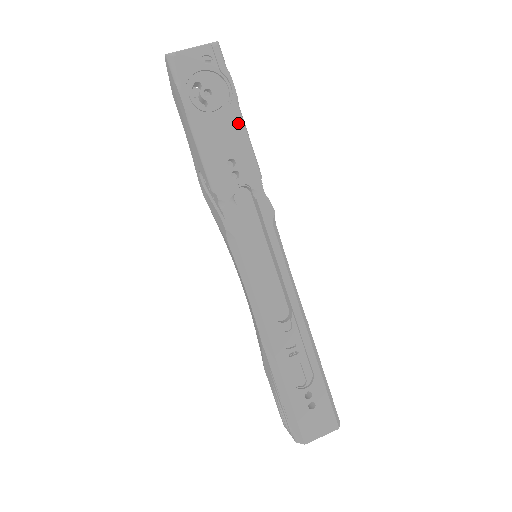
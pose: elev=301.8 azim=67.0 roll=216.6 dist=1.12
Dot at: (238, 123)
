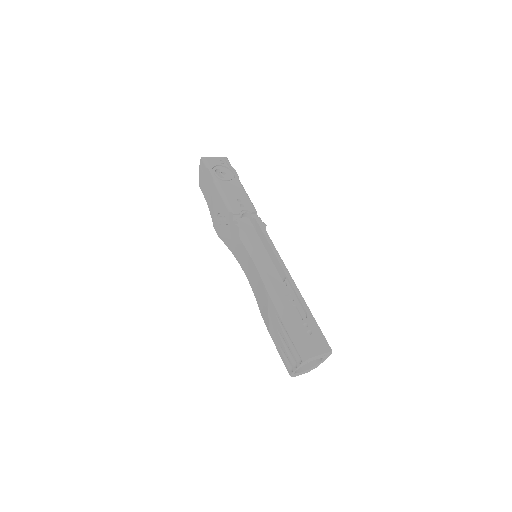
Dot at: (241, 186)
